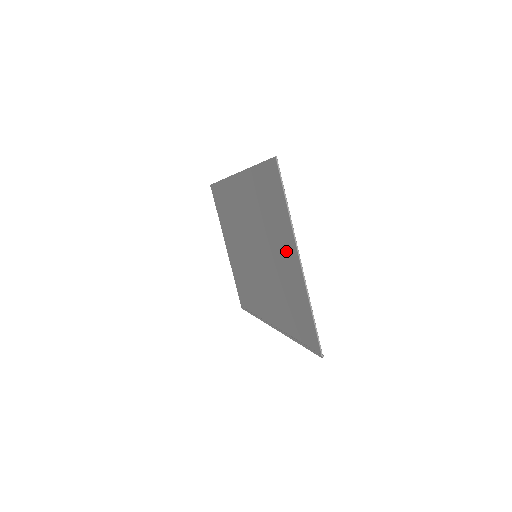
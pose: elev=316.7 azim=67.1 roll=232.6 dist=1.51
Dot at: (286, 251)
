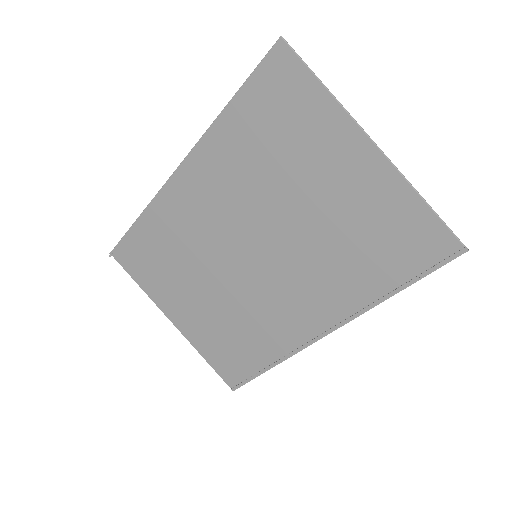
Dot at: (337, 163)
